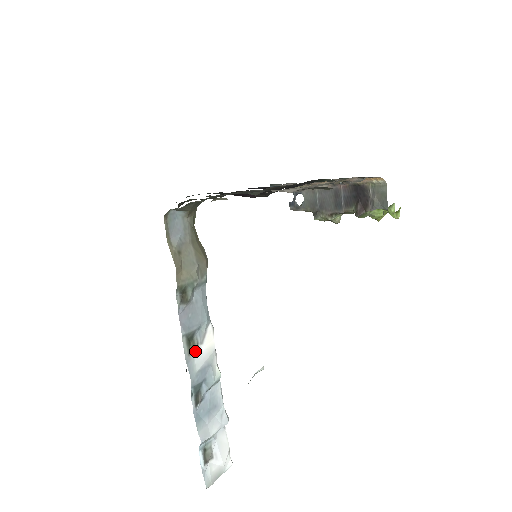
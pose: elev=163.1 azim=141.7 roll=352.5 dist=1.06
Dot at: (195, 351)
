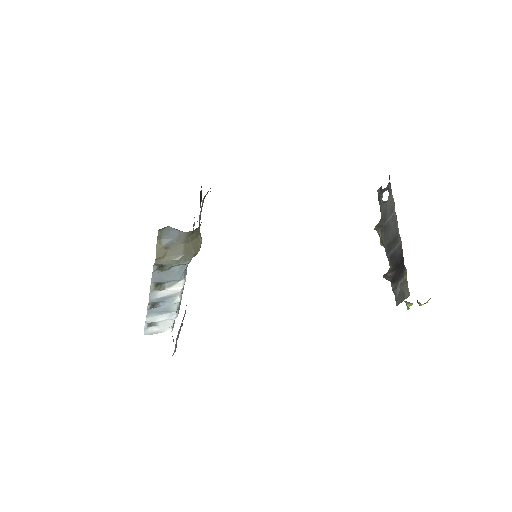
Dot at: (160, 290)
